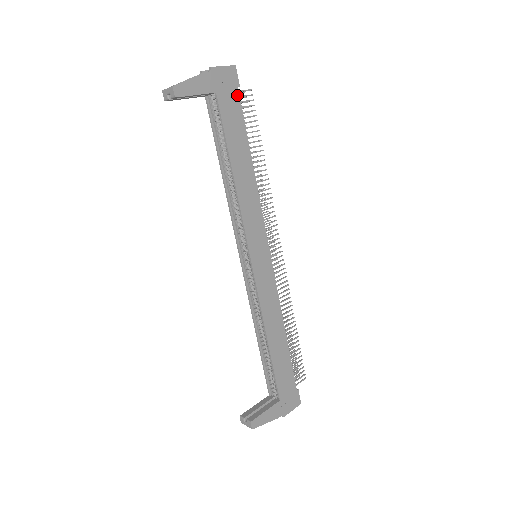
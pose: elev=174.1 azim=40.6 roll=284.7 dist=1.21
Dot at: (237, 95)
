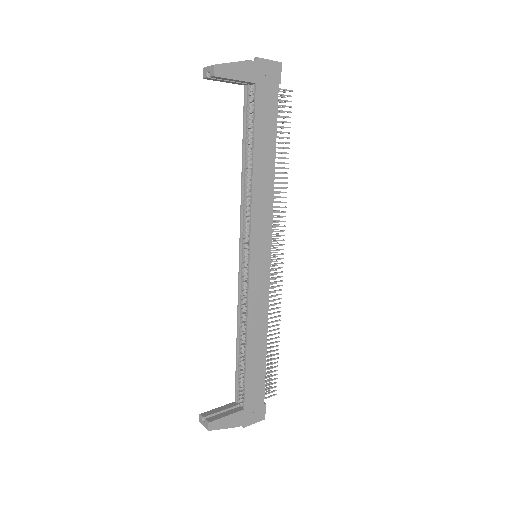
Dot at: (276, 92)
